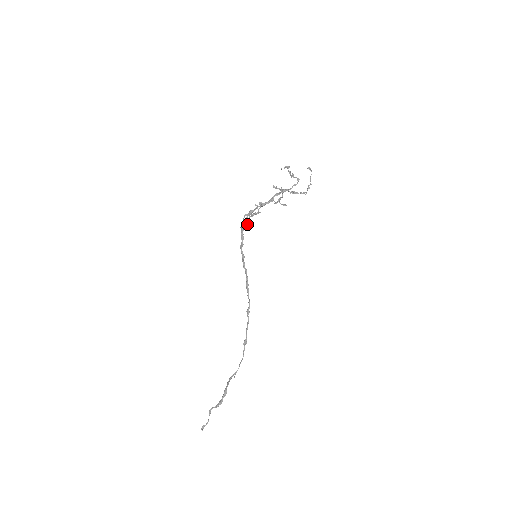
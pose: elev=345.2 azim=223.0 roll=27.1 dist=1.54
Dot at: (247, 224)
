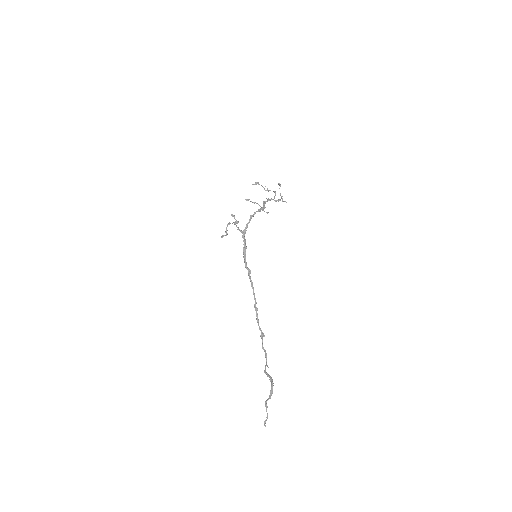
Dot at: occluded
